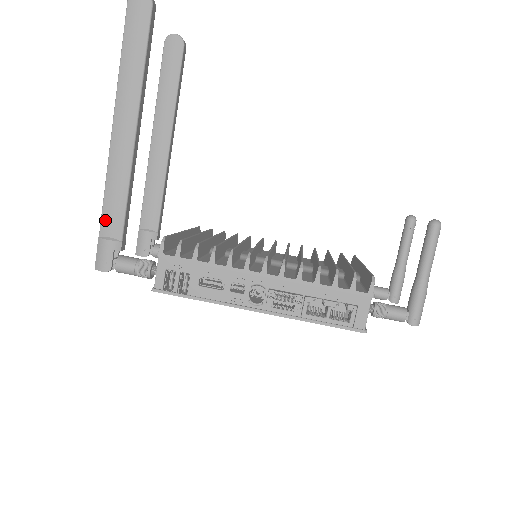
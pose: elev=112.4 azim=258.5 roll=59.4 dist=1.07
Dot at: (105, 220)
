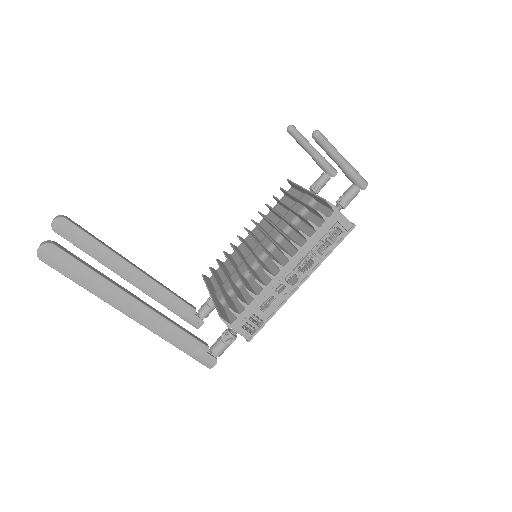
Dot at: (184, 348)
